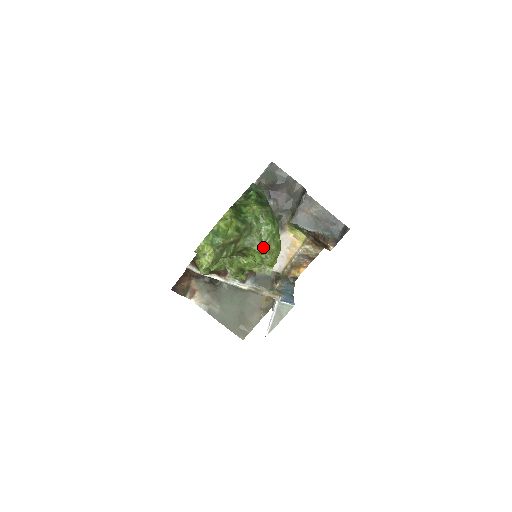
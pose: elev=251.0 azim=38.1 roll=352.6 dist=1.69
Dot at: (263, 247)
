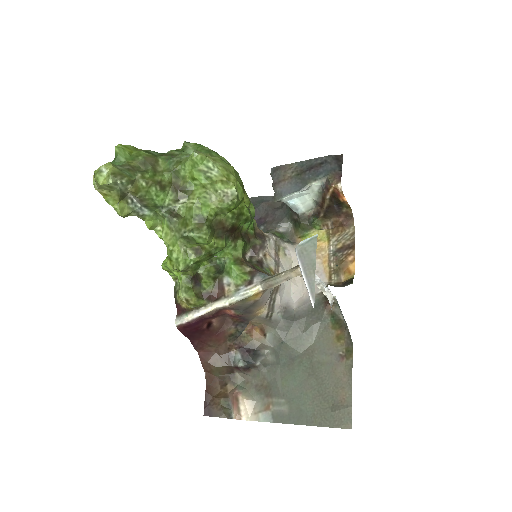
Dot at: (192, 154)
